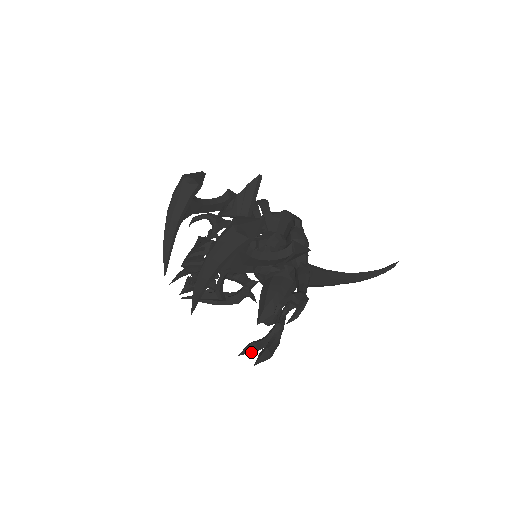
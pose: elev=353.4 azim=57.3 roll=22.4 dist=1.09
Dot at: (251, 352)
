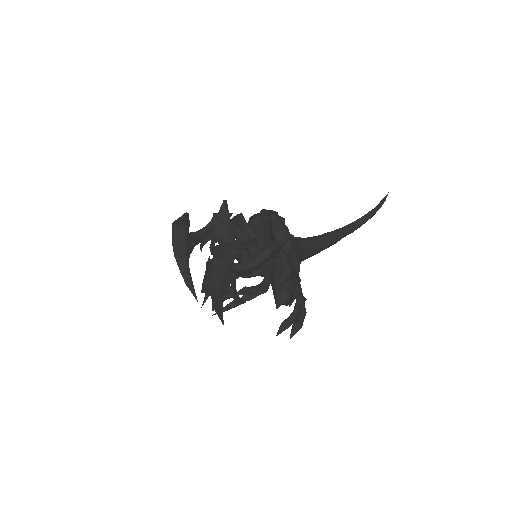
Dot at: (285, 329)
